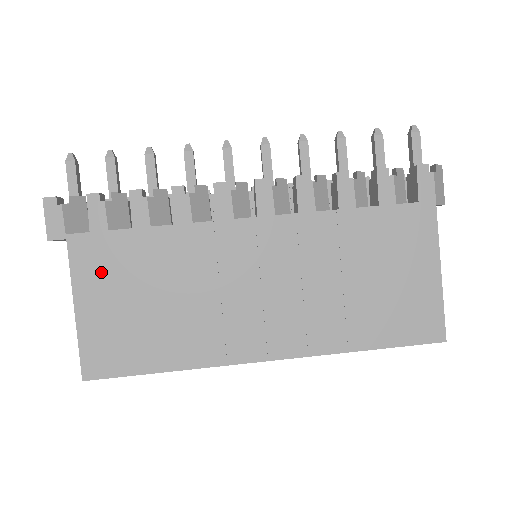
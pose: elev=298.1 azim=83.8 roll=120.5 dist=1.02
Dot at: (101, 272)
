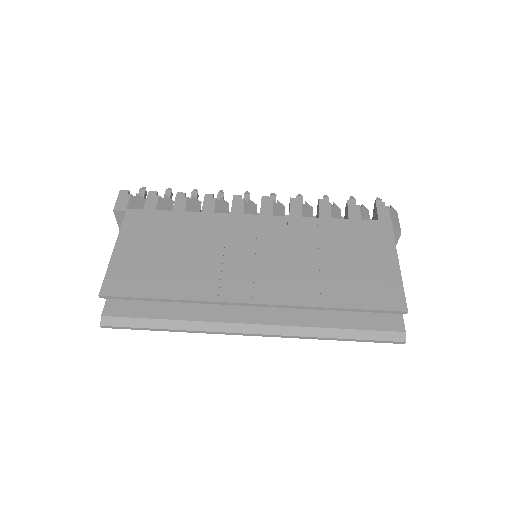
Dot at: (142, 231)
